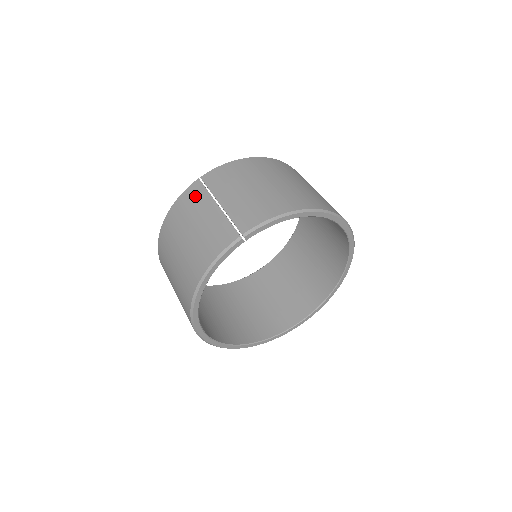
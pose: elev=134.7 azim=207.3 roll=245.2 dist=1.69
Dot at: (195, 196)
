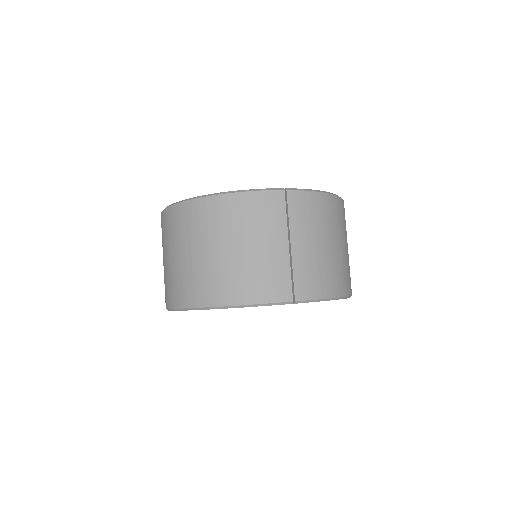
Dot at: (272, 211)
